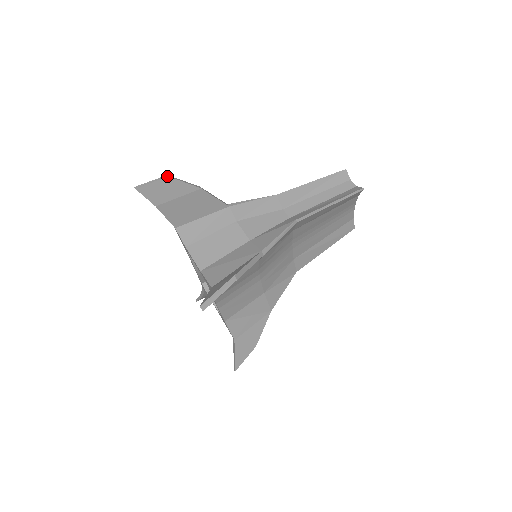
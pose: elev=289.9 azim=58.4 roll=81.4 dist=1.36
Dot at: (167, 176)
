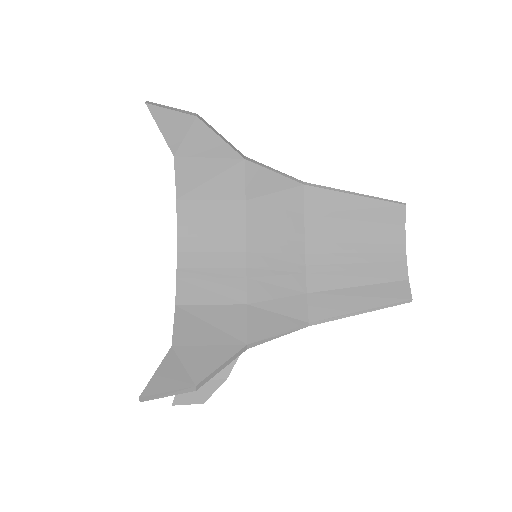
Dot at: occluded
